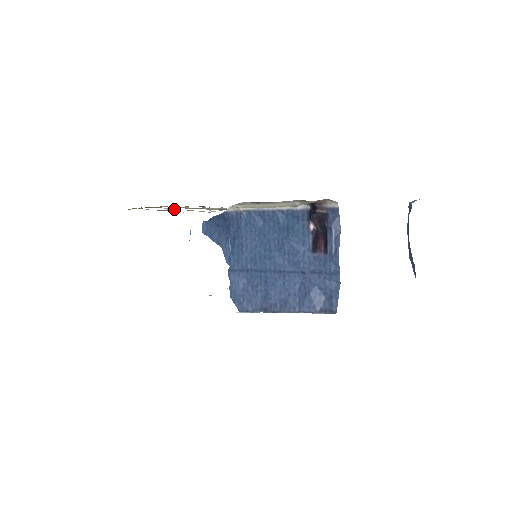
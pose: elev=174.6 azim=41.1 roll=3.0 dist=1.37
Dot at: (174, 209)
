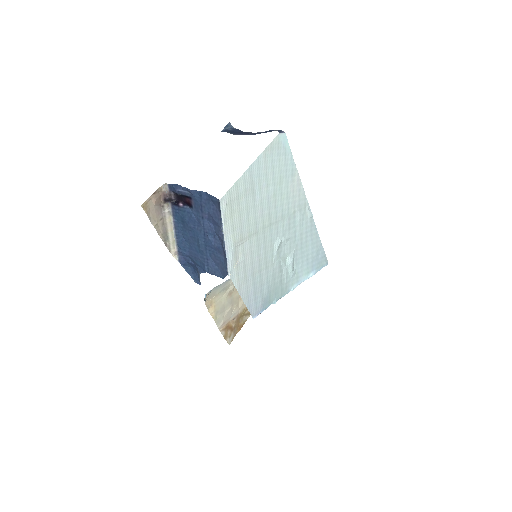
Dot at: (230, 308)
